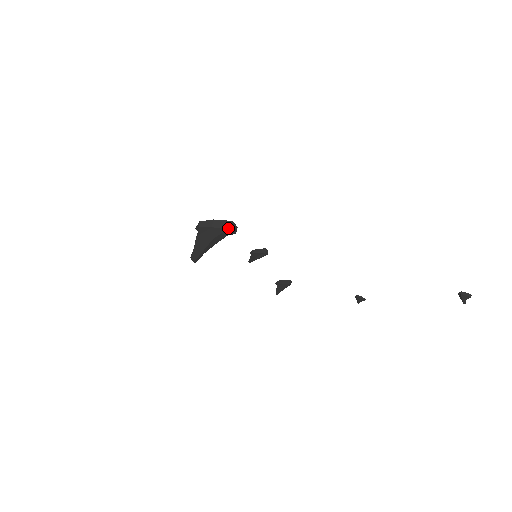
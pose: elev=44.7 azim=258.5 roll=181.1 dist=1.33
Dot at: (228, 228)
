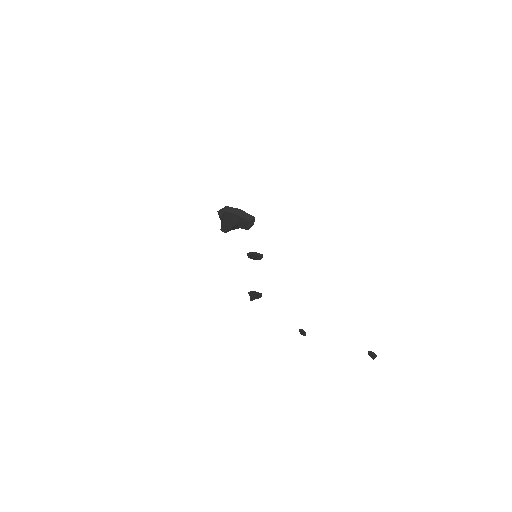
Dot at: (249, 221)
